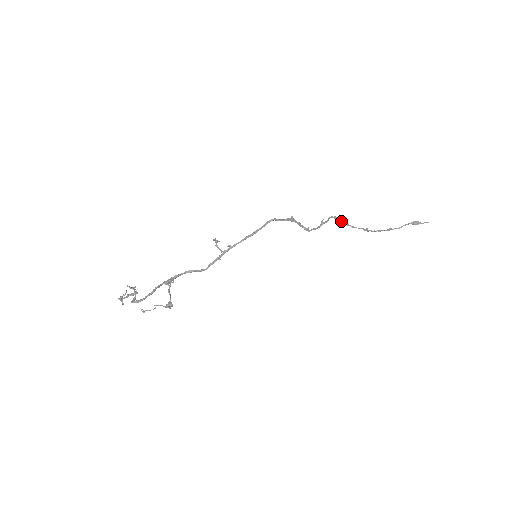
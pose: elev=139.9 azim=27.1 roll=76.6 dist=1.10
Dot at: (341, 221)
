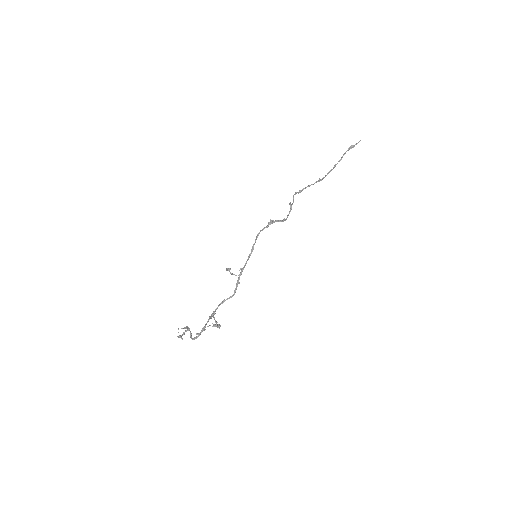
Dot at: (301, 190)
